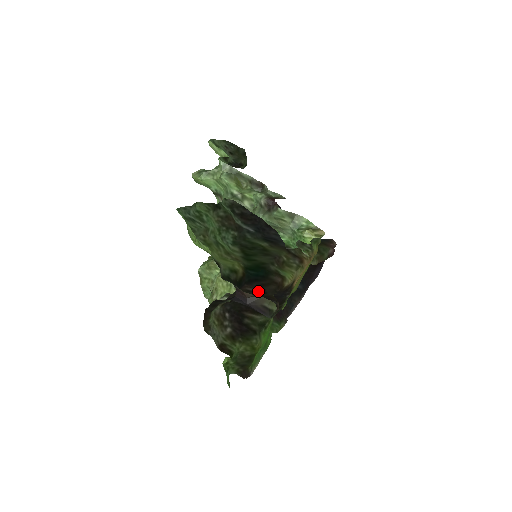
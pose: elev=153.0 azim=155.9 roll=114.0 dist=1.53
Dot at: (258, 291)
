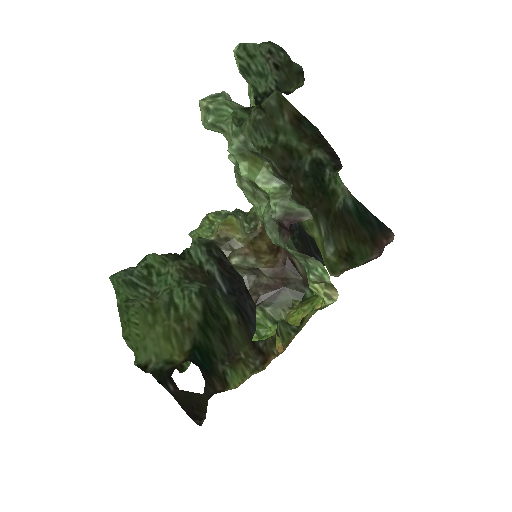
Dot at: occluded
